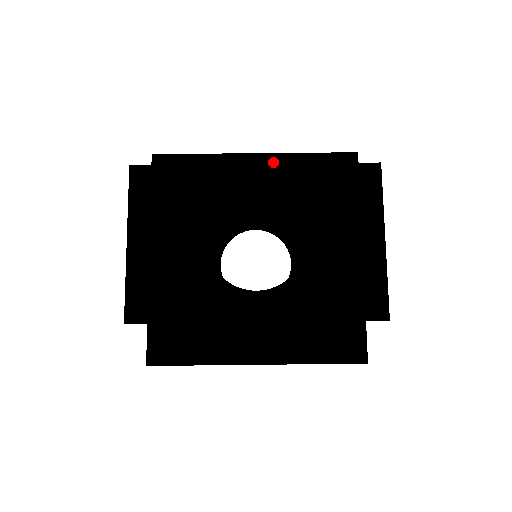
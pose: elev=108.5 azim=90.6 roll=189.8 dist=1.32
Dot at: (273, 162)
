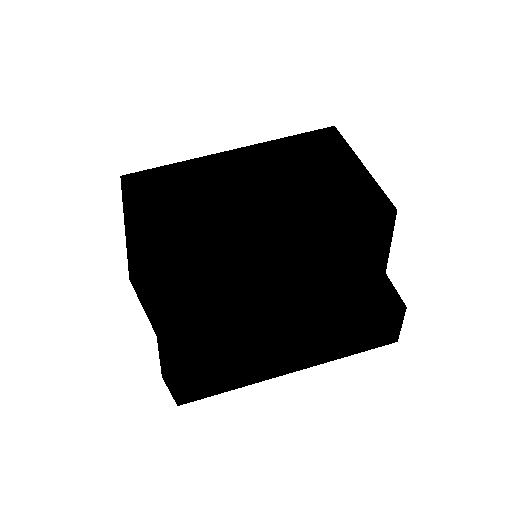
Dot at: occluded
